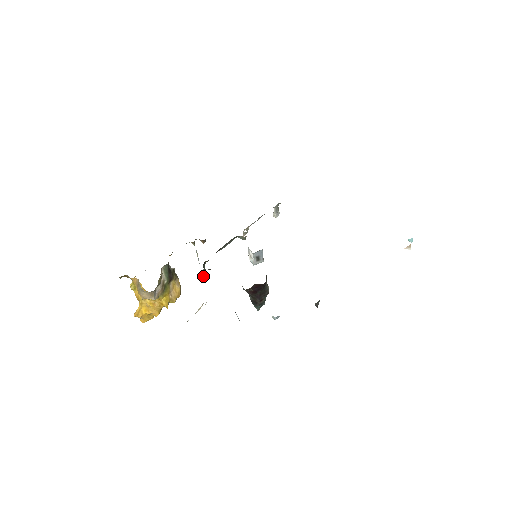
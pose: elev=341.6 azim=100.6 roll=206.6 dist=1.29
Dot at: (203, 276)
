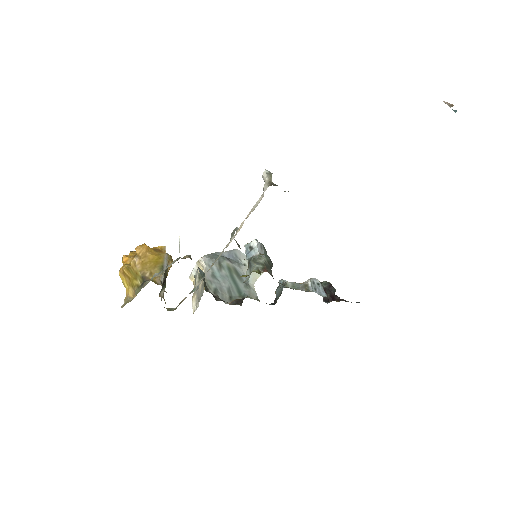
Dot at: (205, 286)
